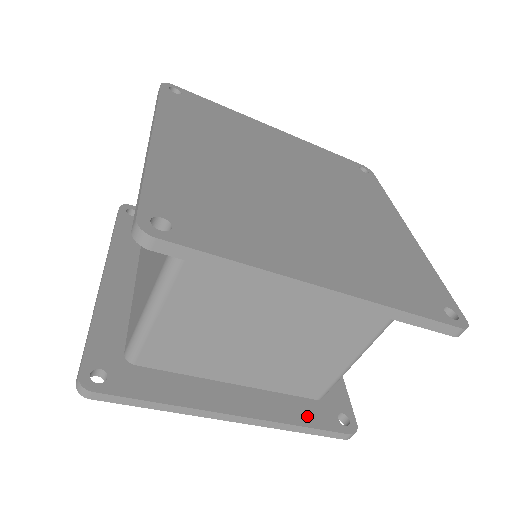
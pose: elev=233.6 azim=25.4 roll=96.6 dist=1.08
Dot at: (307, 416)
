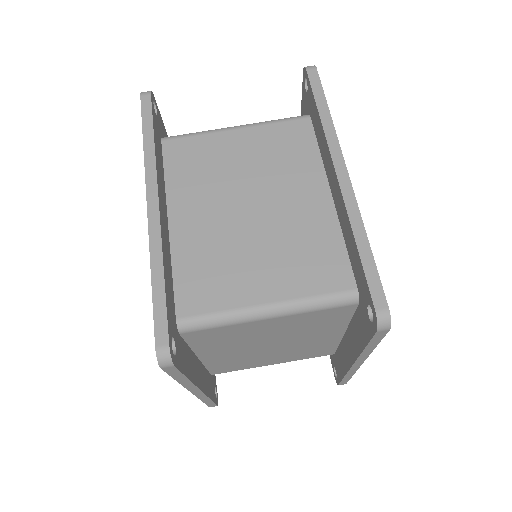
Dot at: (169, 291)
